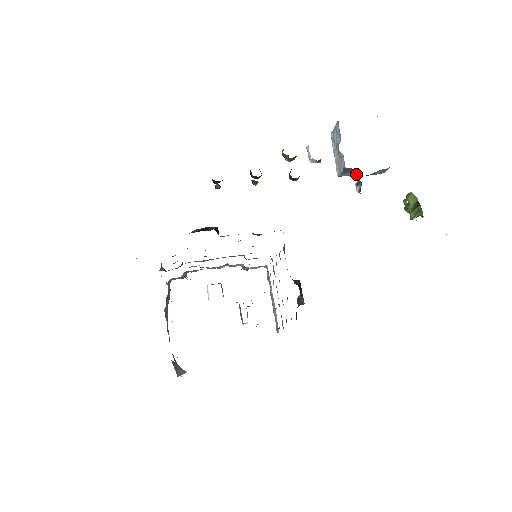
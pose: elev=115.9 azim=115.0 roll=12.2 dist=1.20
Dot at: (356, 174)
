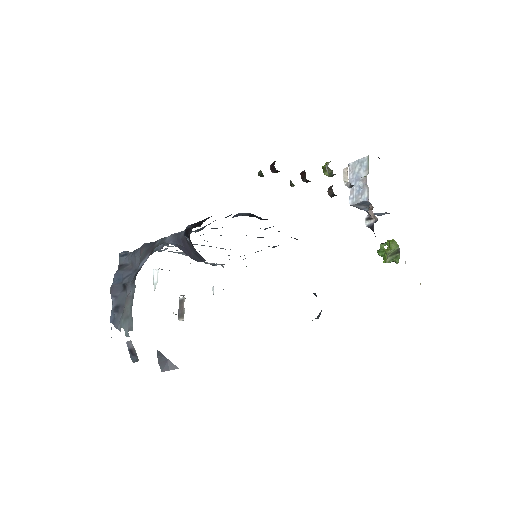
Dot at: (363, 209)
